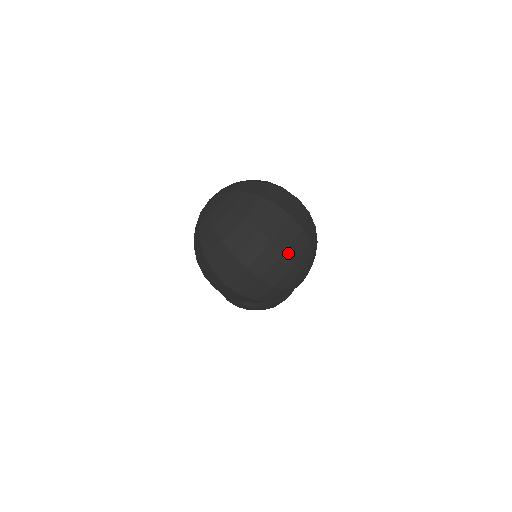
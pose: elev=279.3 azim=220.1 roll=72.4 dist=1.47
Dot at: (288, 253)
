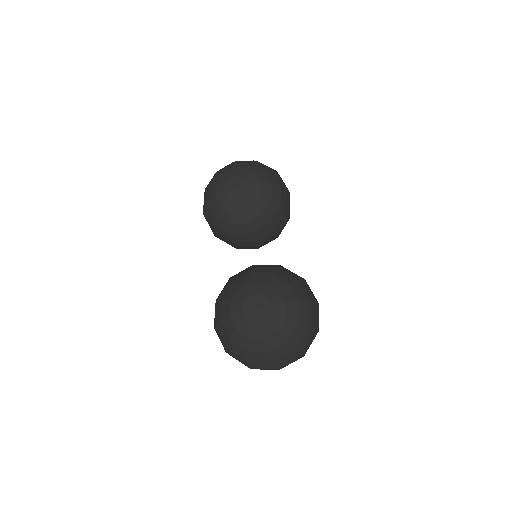
Dot at: occluded
